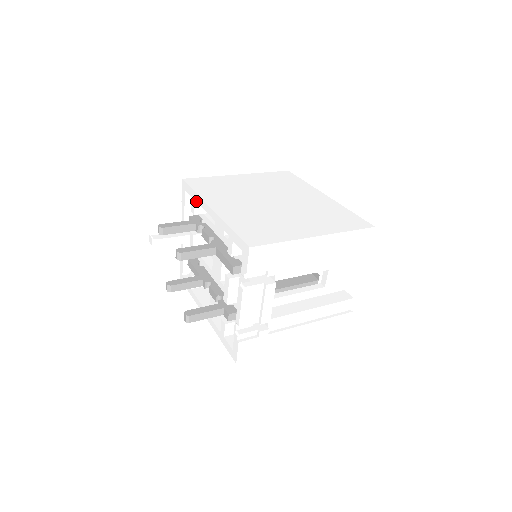
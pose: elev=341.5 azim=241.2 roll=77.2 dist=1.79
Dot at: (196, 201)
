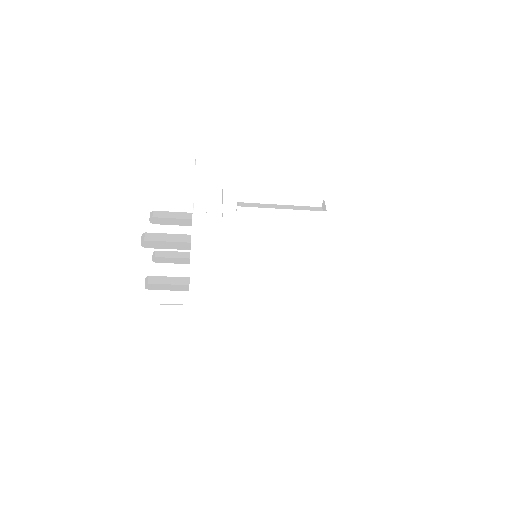
Dot at: occluded
